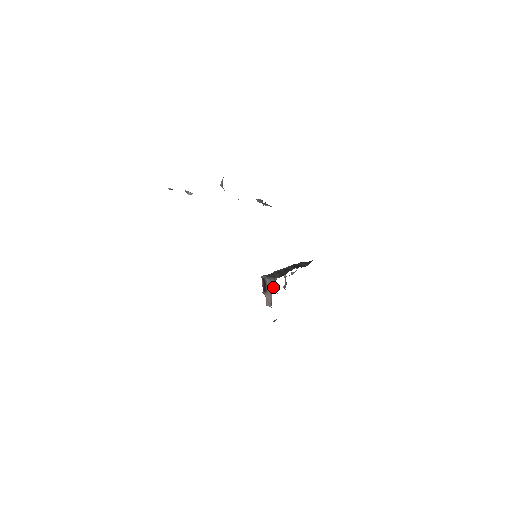
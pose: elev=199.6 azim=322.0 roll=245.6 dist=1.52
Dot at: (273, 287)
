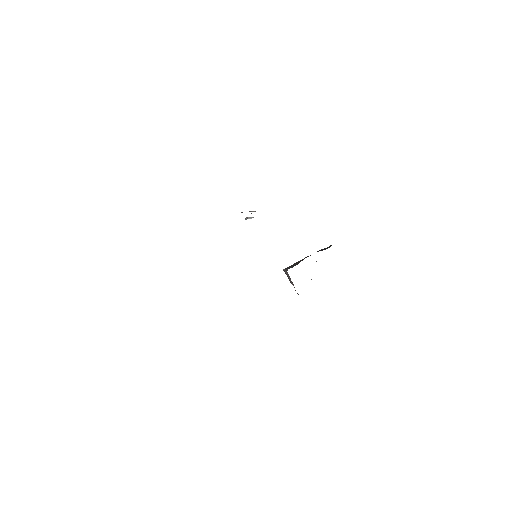
Dot at: (289, 277)
